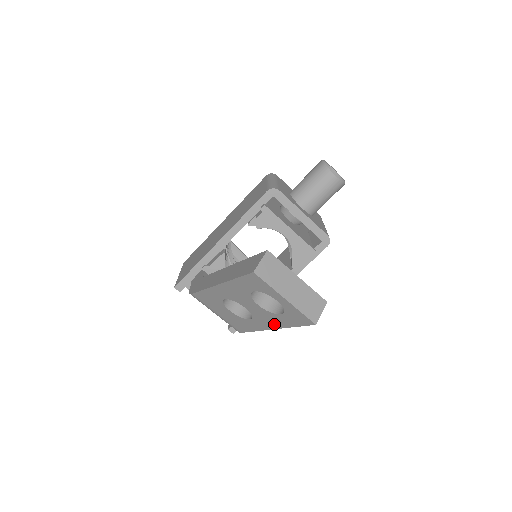
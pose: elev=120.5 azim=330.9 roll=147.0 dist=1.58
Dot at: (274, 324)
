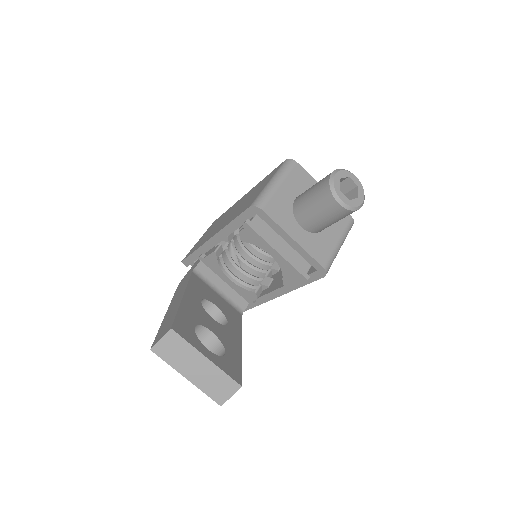
Dot at: occluded
